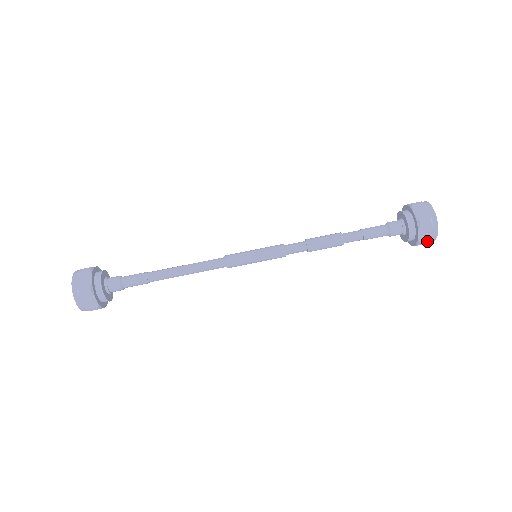
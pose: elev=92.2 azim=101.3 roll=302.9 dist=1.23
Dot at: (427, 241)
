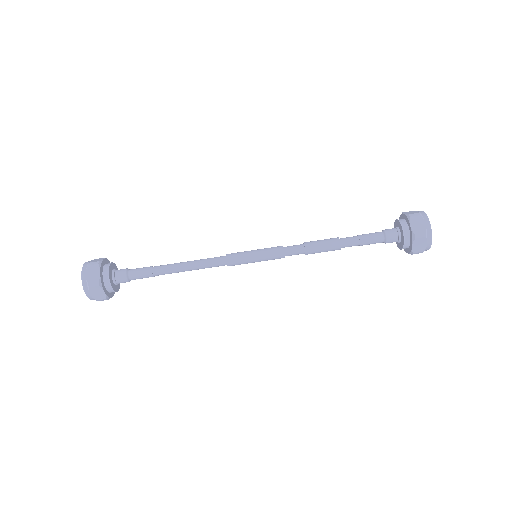
Dot at: occluded
